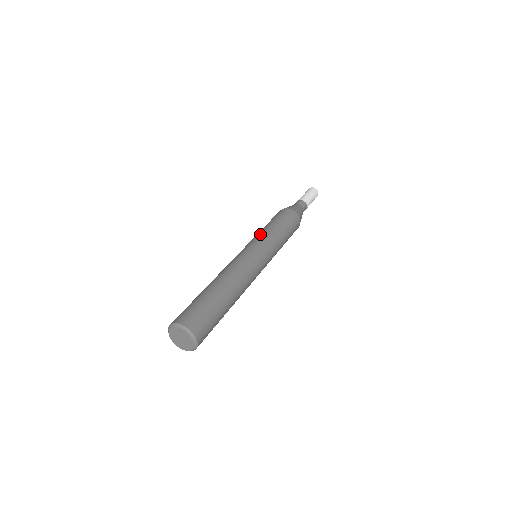
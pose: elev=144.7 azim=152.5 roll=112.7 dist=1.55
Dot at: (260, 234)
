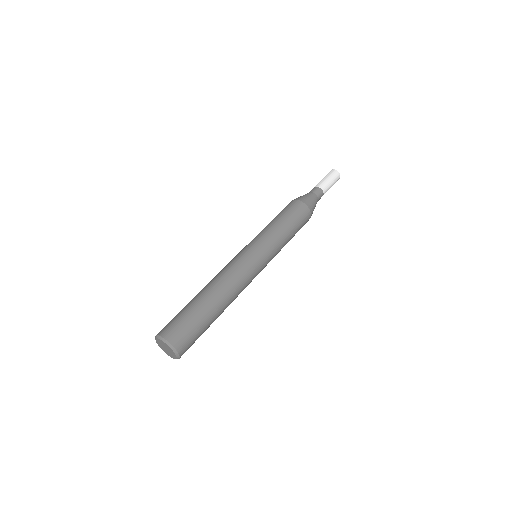
Dot at: (261, 233)
